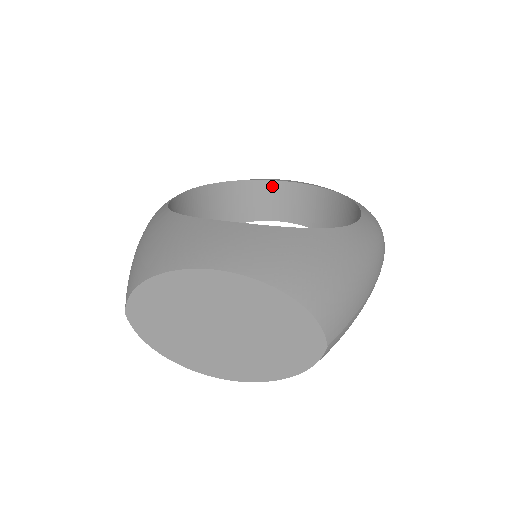
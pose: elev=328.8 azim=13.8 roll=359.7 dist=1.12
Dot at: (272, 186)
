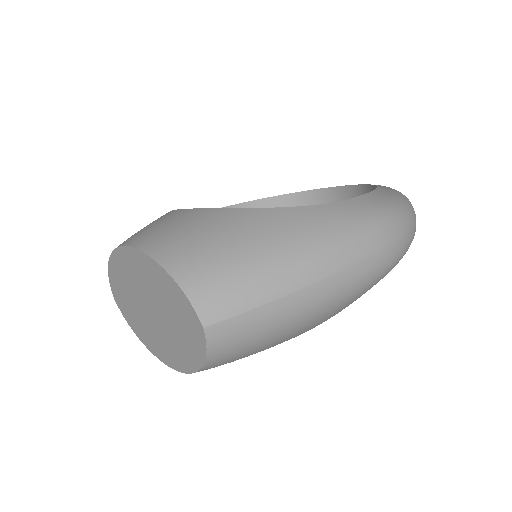
Dot at: (333, 194)
